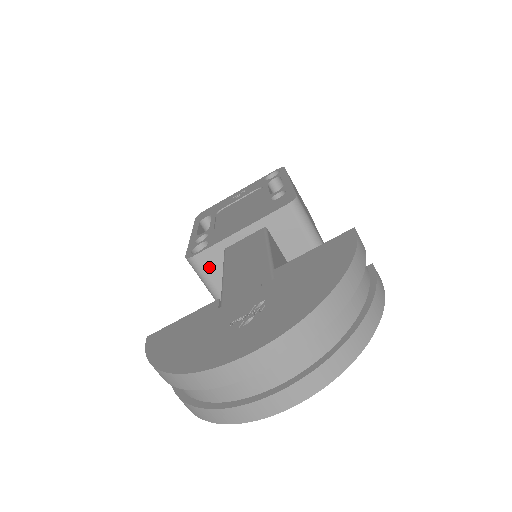
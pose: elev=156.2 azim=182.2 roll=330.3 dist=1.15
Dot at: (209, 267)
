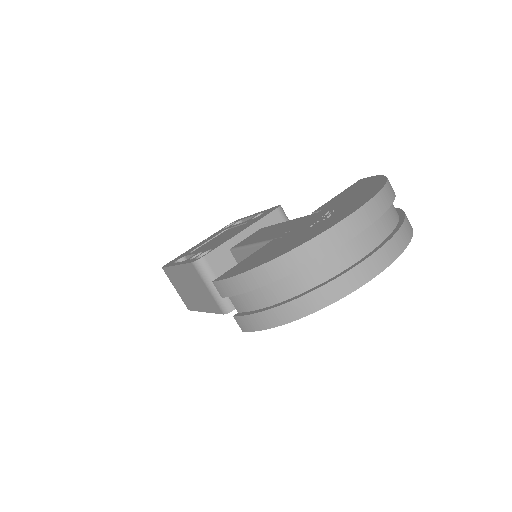
Dot at: (217, 267)
